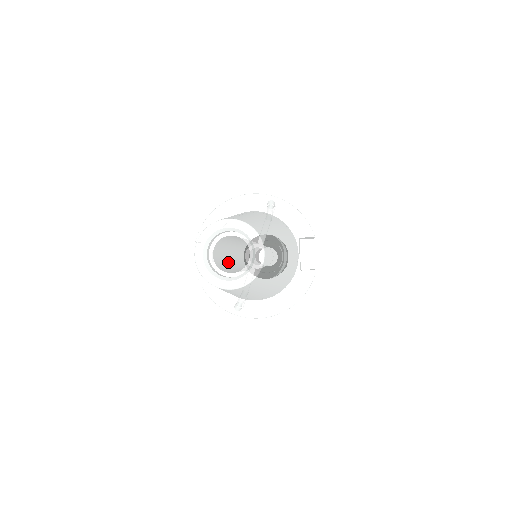
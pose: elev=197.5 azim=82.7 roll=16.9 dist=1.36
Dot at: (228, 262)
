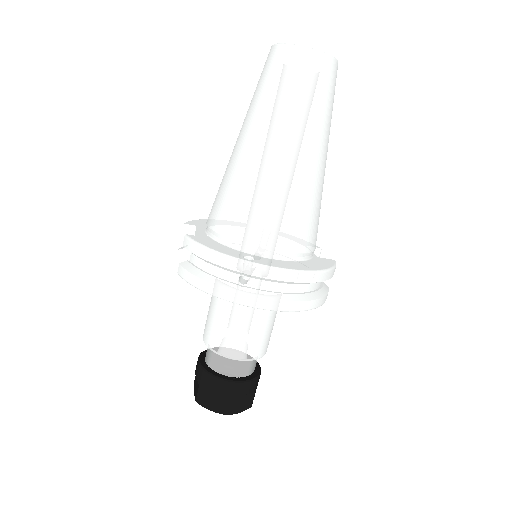
Dot at: occluded
